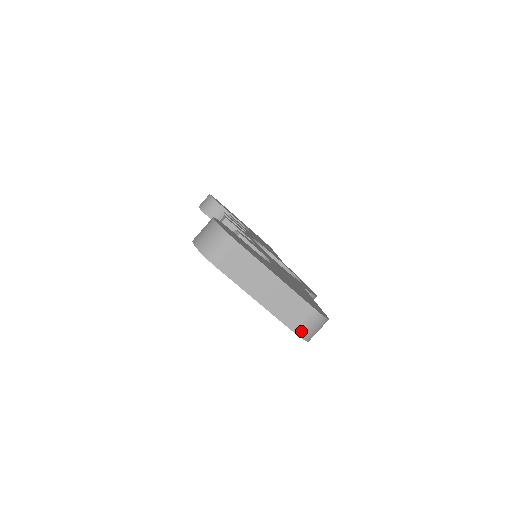
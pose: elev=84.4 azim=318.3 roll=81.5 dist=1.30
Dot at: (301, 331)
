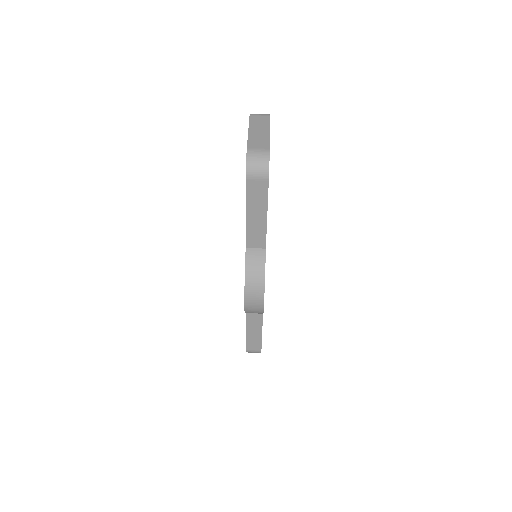
Dot at: (251, 151)
